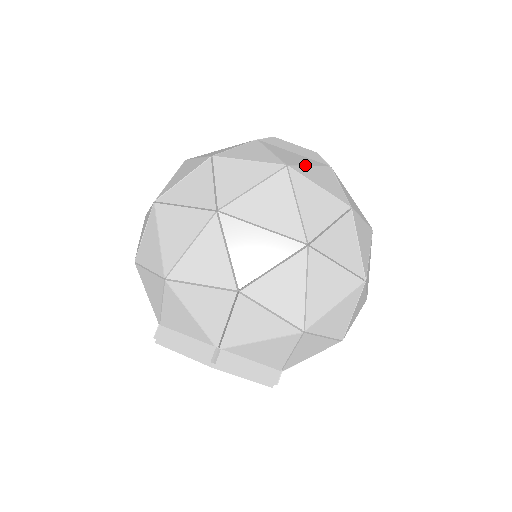
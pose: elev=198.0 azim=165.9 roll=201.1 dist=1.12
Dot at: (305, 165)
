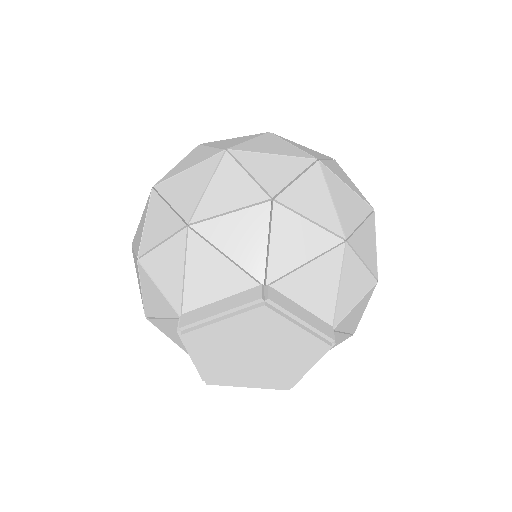
Dot at: occluded
